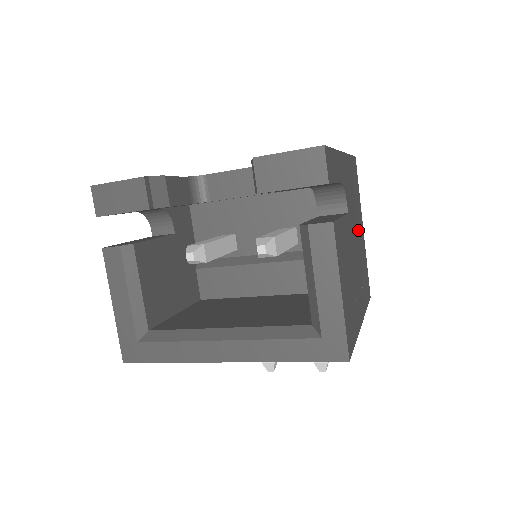
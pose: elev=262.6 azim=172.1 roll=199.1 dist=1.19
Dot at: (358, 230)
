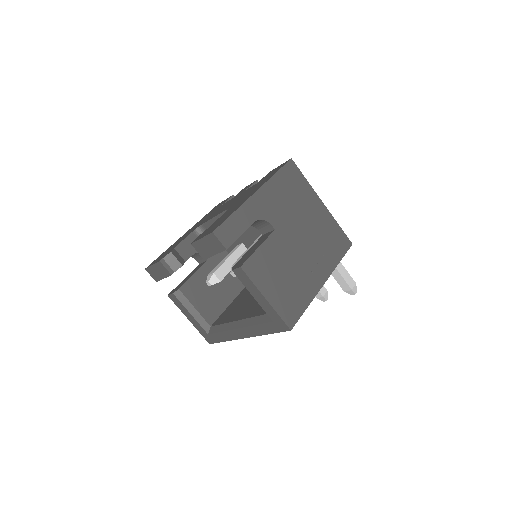
Dot at: (306, 217)
